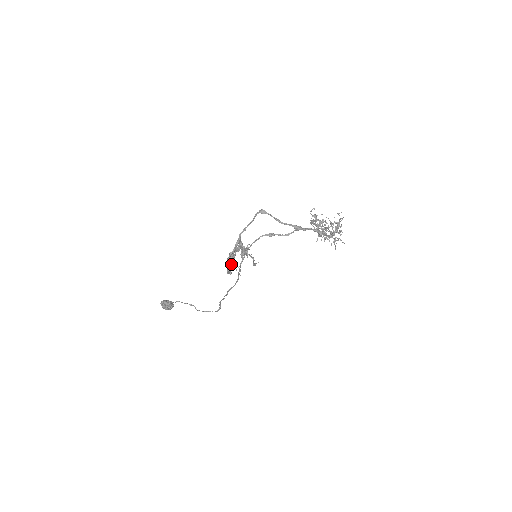
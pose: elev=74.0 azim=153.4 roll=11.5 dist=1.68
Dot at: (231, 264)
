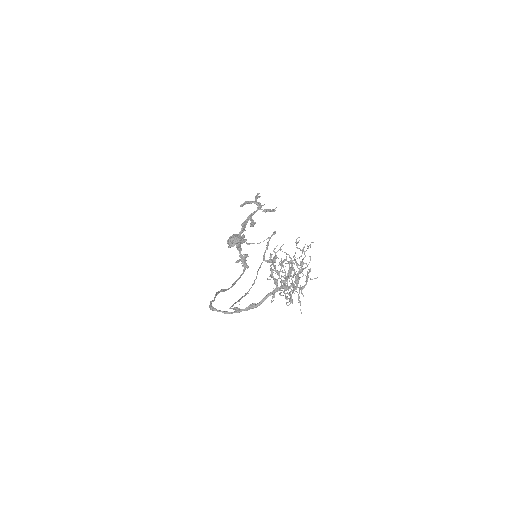
Dot at: occluded
